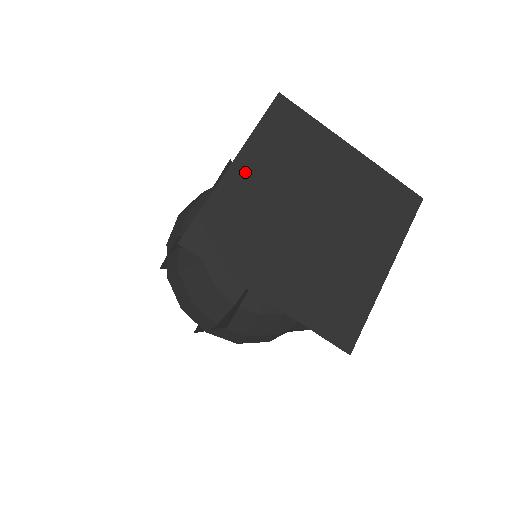
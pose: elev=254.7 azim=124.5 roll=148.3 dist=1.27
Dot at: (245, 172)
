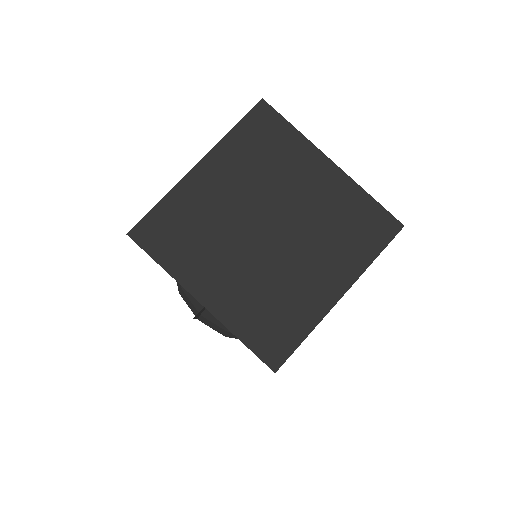
Dot at: (207, 175)
